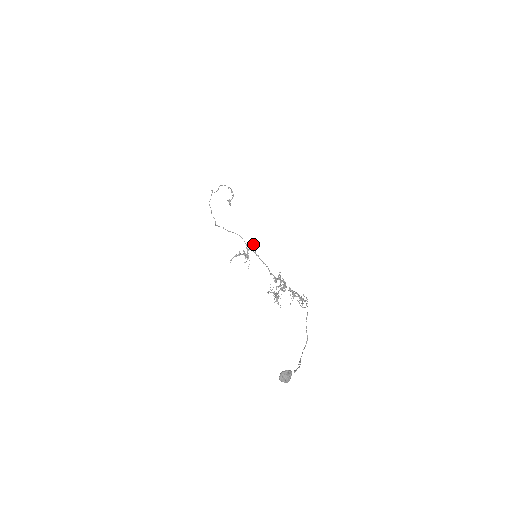
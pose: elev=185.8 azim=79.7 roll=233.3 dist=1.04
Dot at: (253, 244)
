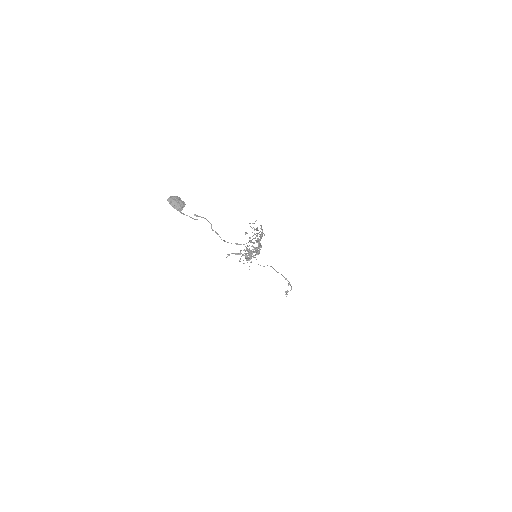
Dot at: occluded
